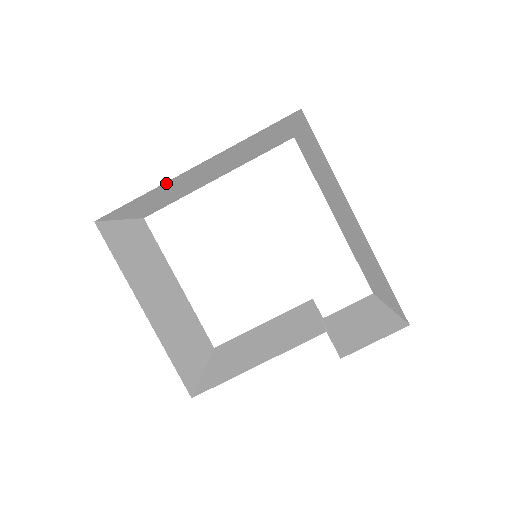
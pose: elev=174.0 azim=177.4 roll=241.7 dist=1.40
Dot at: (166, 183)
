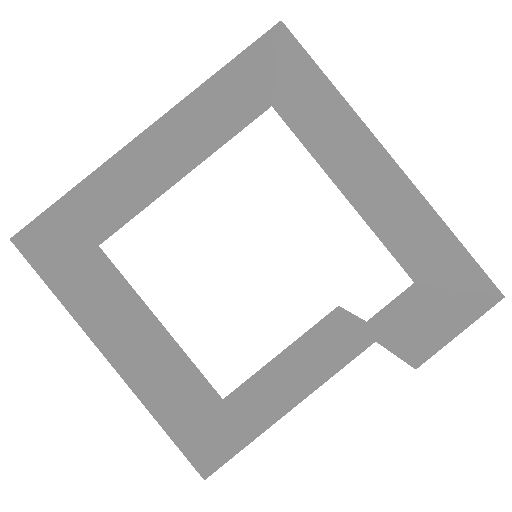
Dot at: (108, 164)
